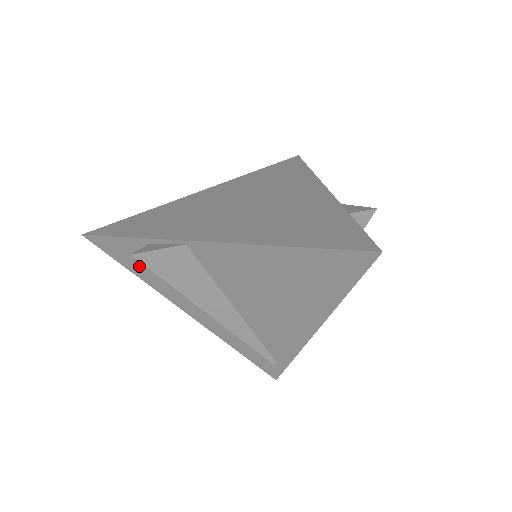
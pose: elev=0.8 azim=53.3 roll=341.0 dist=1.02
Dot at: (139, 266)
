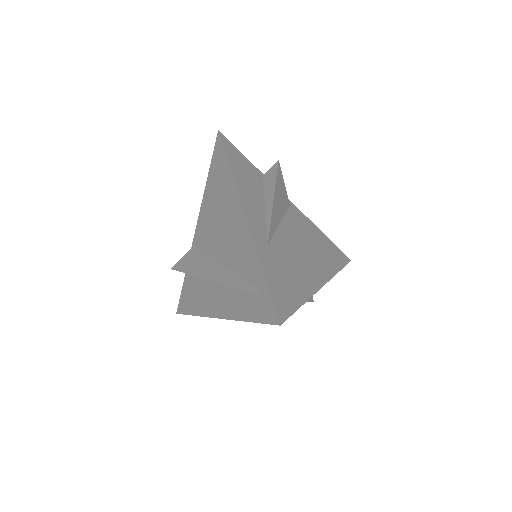
Dot at: (192, 302)
